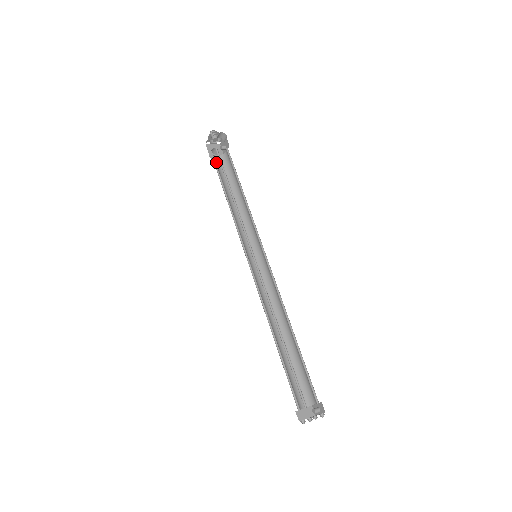
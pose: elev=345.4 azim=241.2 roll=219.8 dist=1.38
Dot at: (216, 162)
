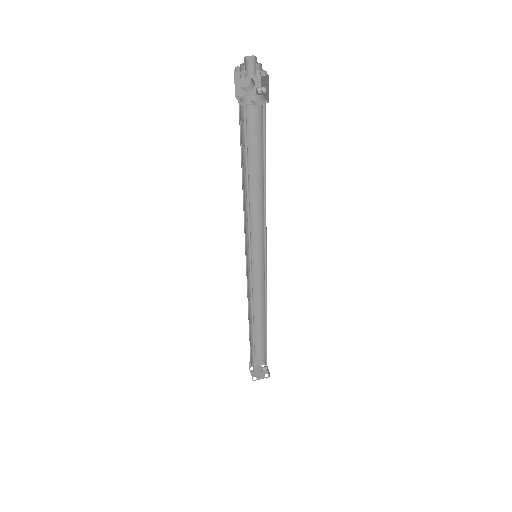
Dot at: occluded
